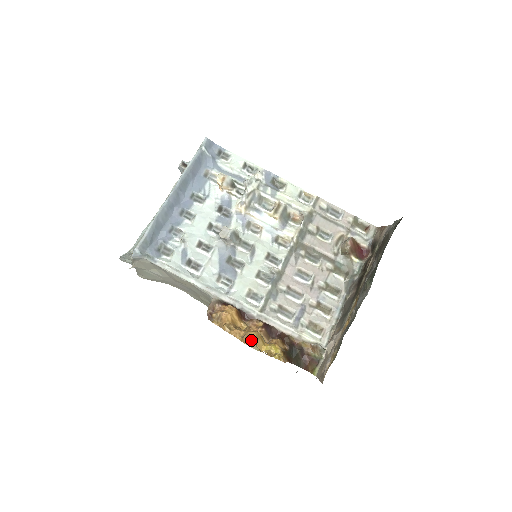
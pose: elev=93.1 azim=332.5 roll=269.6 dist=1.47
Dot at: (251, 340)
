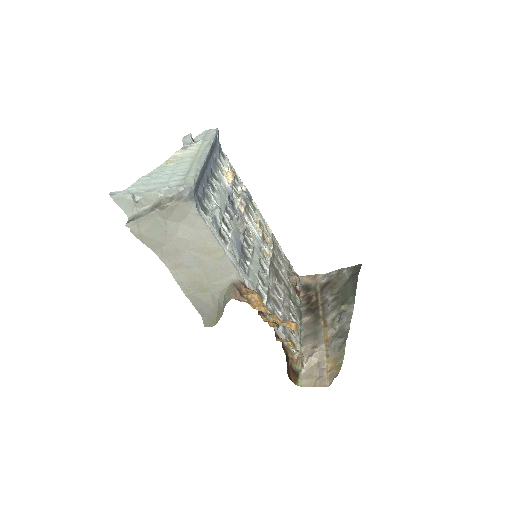
Dot at: occluded
